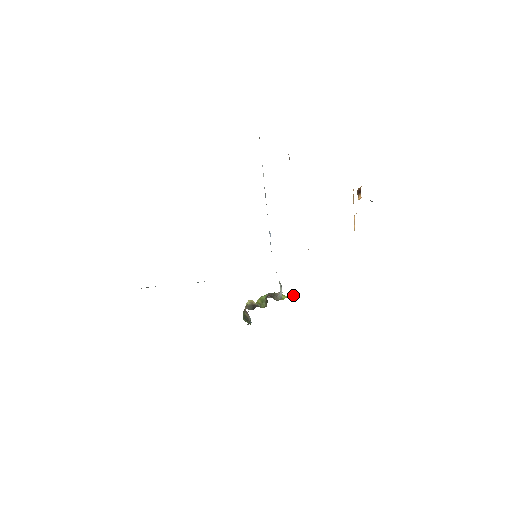
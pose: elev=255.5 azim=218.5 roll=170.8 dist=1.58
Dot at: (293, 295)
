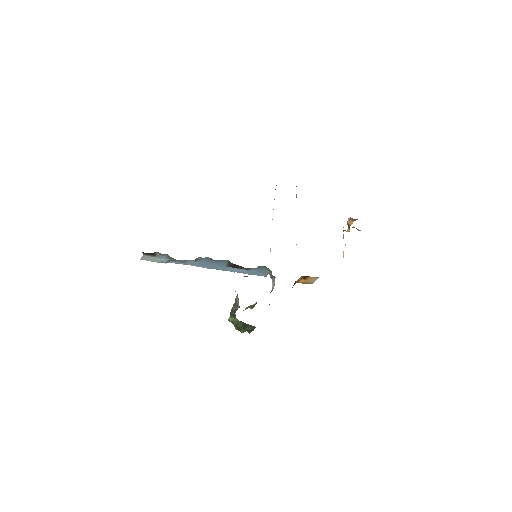
Dot at: occluded
